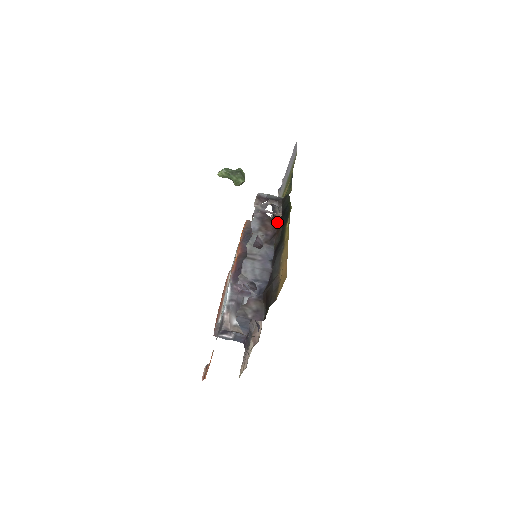
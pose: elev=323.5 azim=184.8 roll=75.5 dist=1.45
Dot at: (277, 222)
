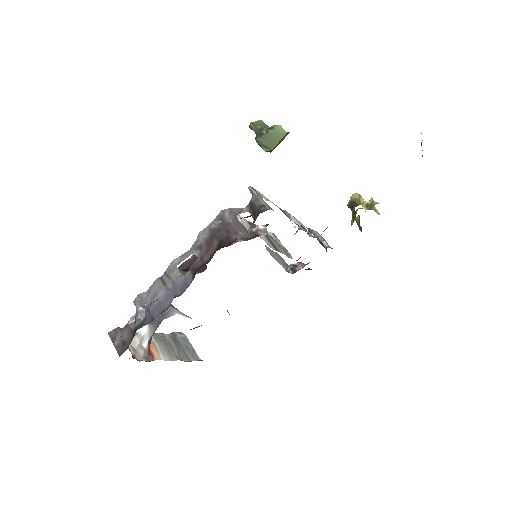
Dot at: (219, 248)
